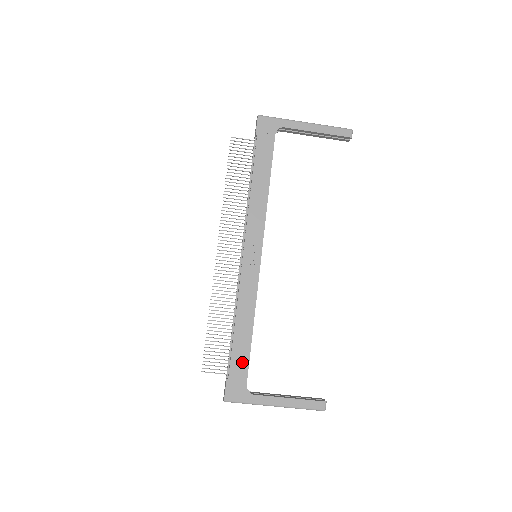
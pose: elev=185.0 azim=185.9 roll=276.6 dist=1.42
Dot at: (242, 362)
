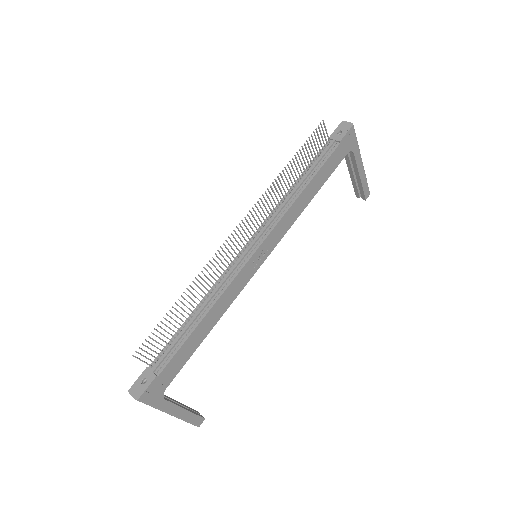
Dot at: (180, 362)
